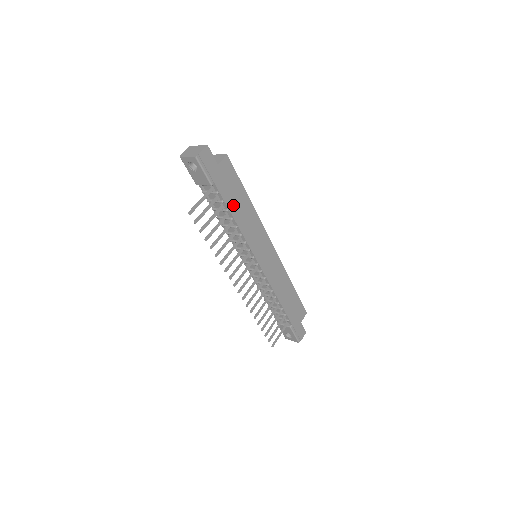
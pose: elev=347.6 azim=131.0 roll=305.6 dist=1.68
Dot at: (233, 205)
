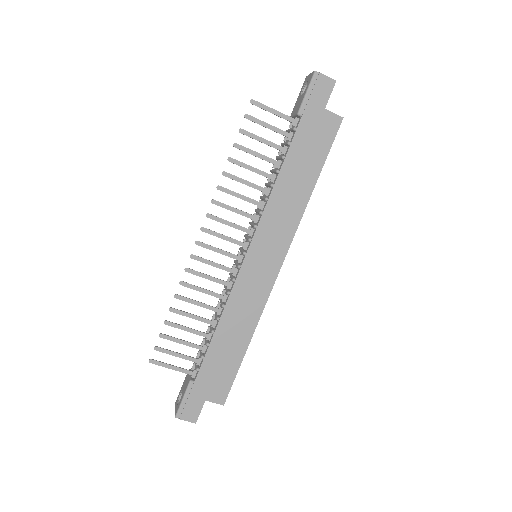
Dot at: (294, 162)
